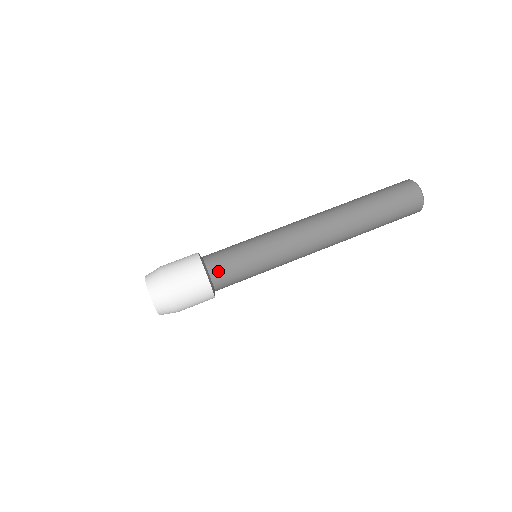
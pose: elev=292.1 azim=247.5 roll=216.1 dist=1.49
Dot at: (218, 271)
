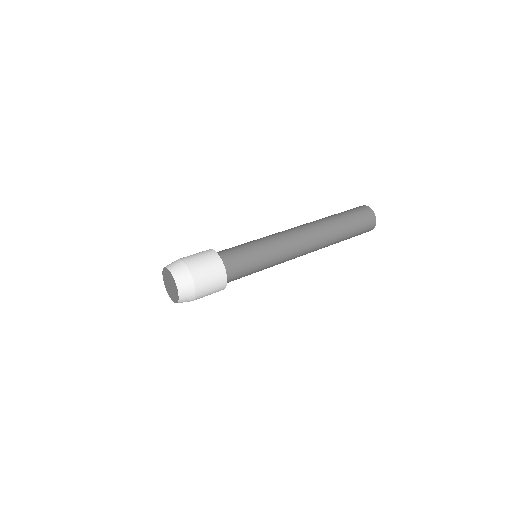
Dot at: (222, 251)
